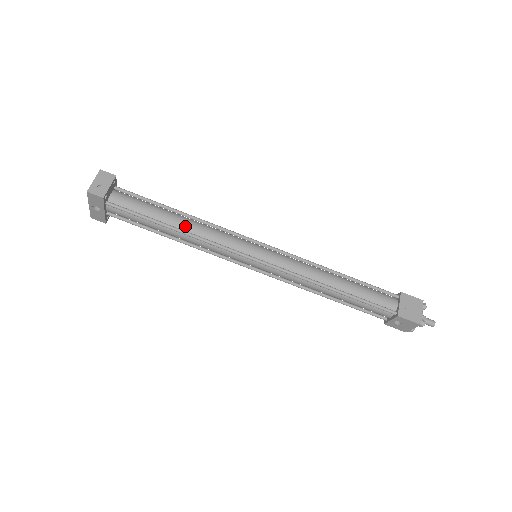
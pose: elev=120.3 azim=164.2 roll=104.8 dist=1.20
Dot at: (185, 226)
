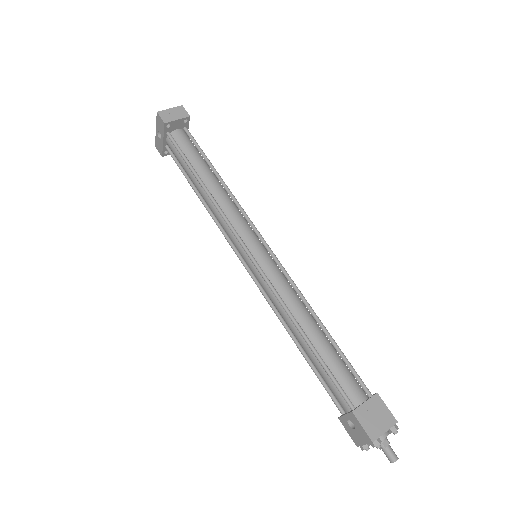
Dot at: (213, 188)
